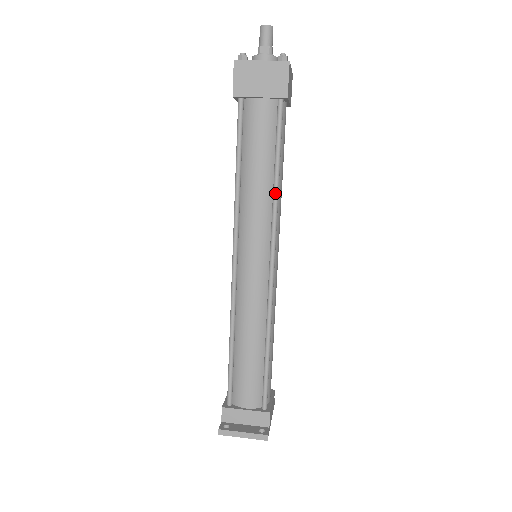
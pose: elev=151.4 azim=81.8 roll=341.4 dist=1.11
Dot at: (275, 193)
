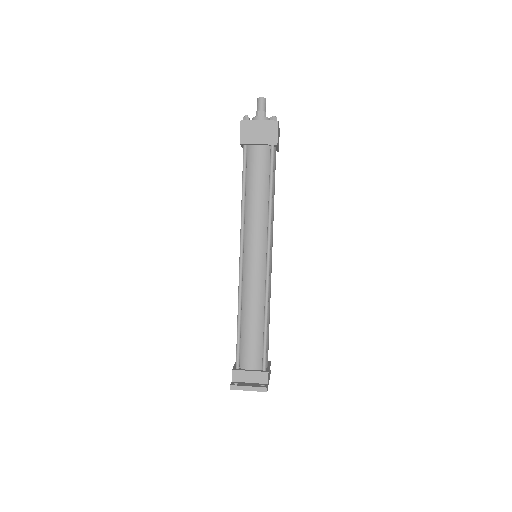
Dot at: (270, 209)
